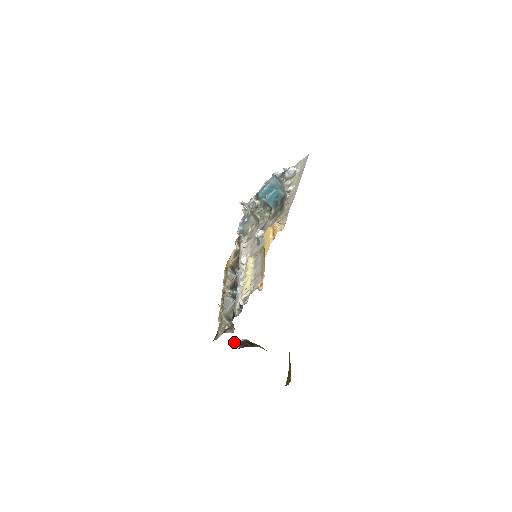
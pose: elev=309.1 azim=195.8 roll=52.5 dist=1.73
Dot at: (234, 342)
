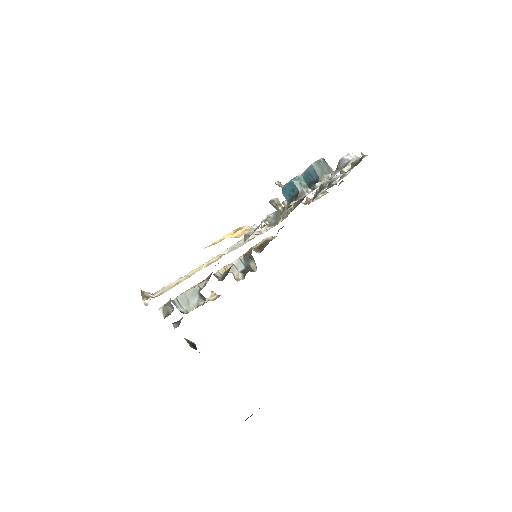
Dot at: (186, 339)
